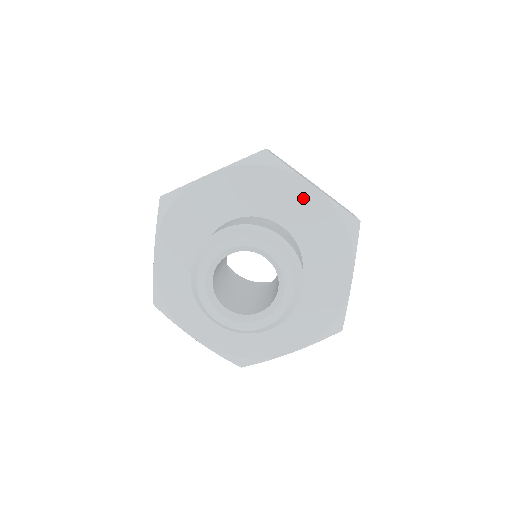
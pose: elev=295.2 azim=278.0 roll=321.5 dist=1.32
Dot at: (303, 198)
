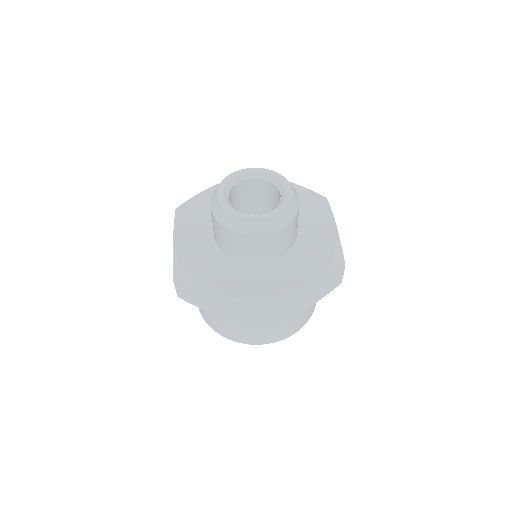
Dot at: occluded
